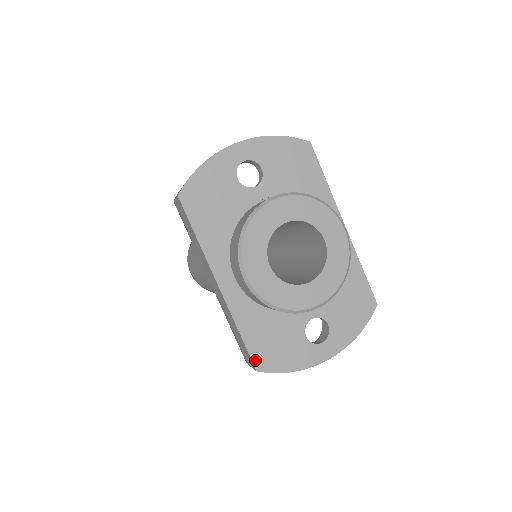
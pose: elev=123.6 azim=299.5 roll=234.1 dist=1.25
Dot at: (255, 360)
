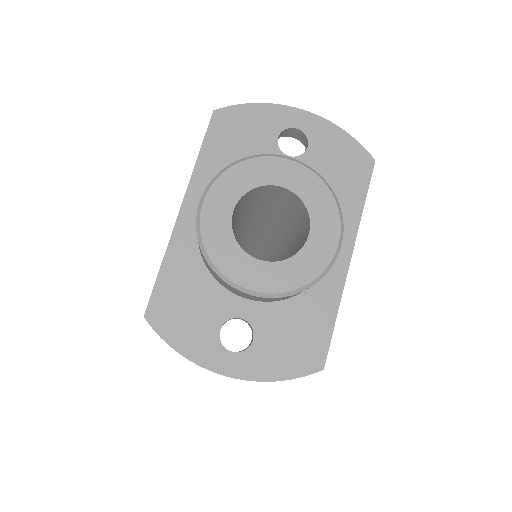
Dot at: (152, 304)
